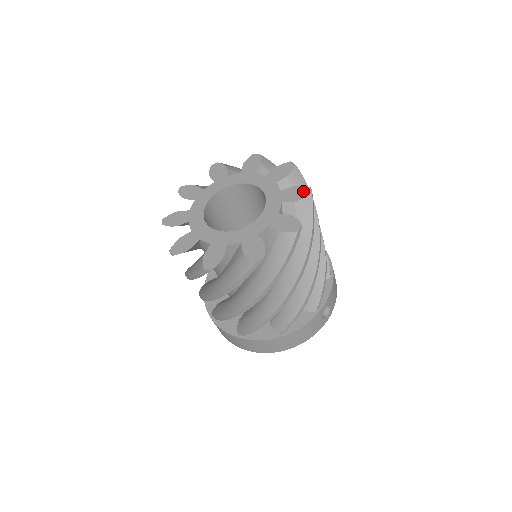
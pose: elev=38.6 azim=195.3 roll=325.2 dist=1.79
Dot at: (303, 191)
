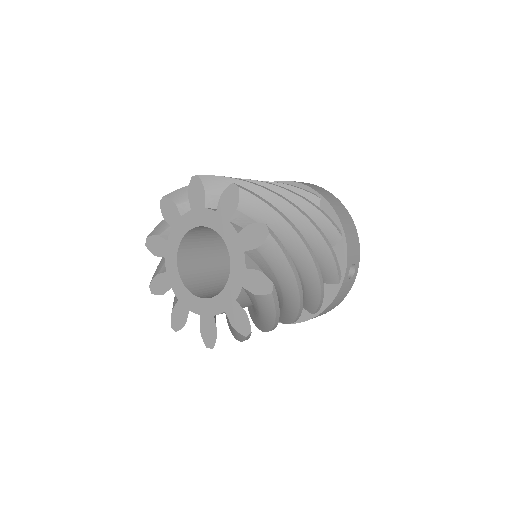
Dot at: (259, 231)
